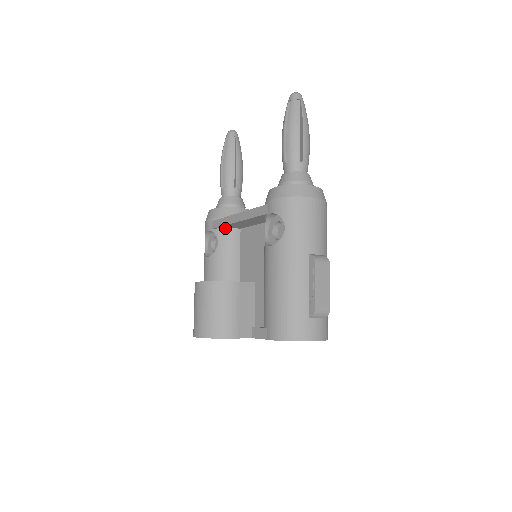
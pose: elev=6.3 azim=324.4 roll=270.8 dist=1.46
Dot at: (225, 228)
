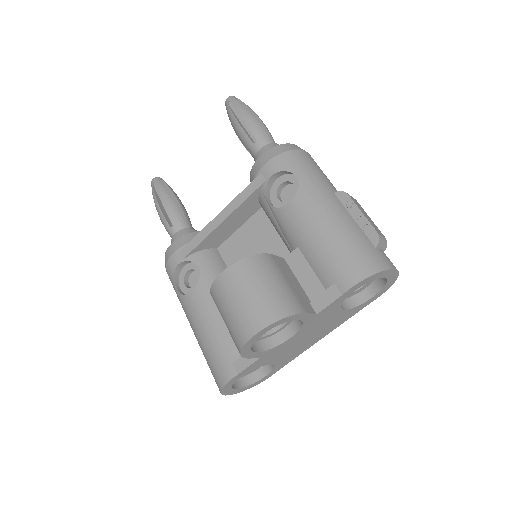
Dot at: (200, 250)
